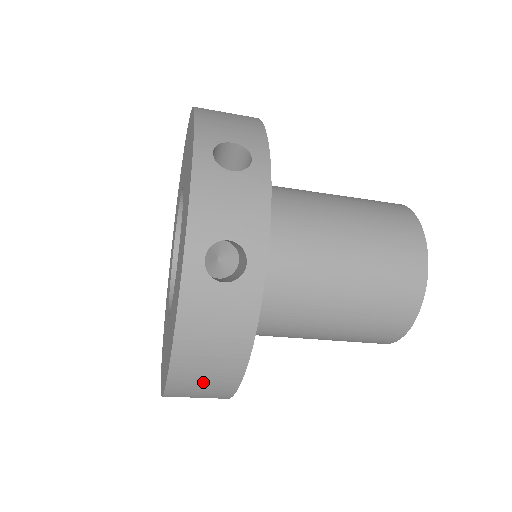
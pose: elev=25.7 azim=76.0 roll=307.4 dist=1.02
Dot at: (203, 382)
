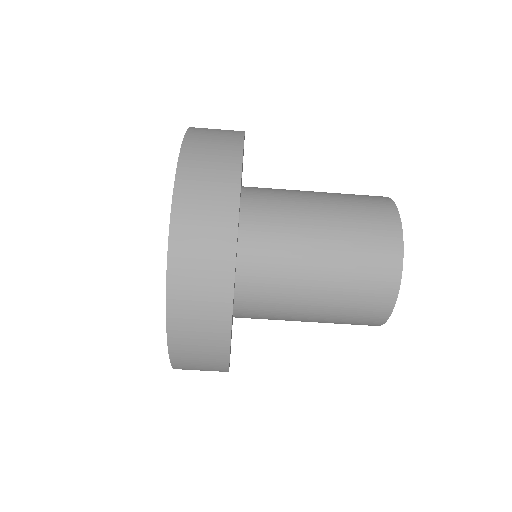
Dot at: (209, 166)
